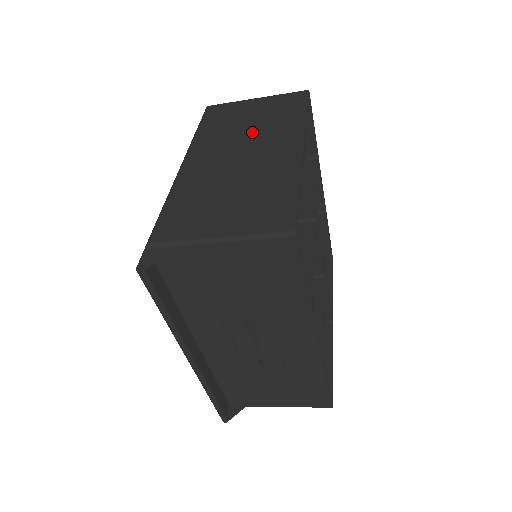
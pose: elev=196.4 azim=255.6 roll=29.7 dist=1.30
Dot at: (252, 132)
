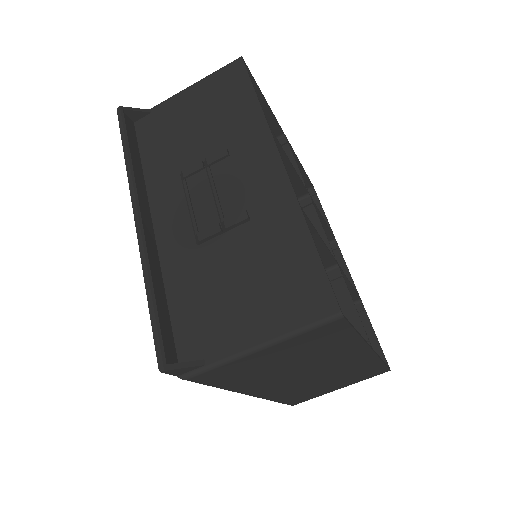
Dot at: occluded
